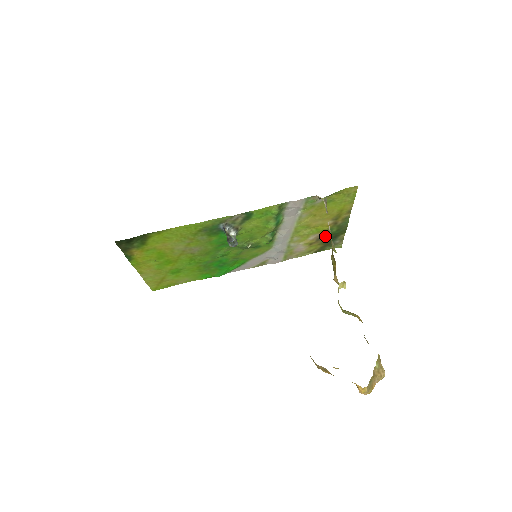
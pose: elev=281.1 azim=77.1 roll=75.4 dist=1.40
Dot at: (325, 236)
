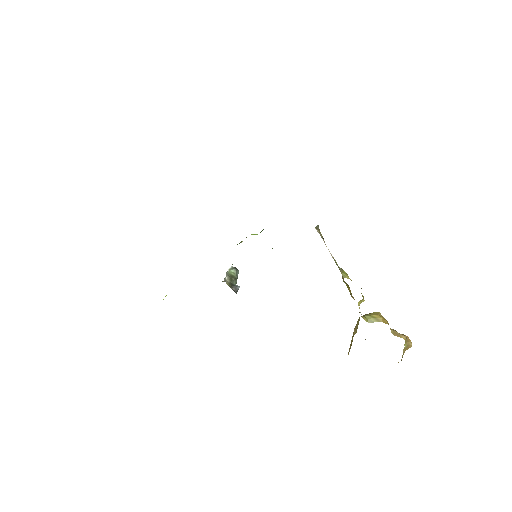
Dot at: occluded
